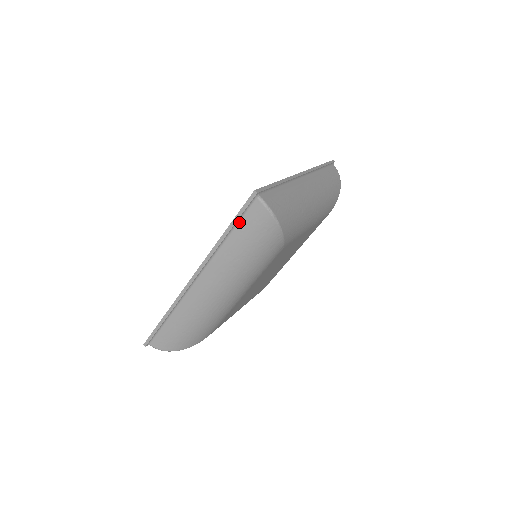
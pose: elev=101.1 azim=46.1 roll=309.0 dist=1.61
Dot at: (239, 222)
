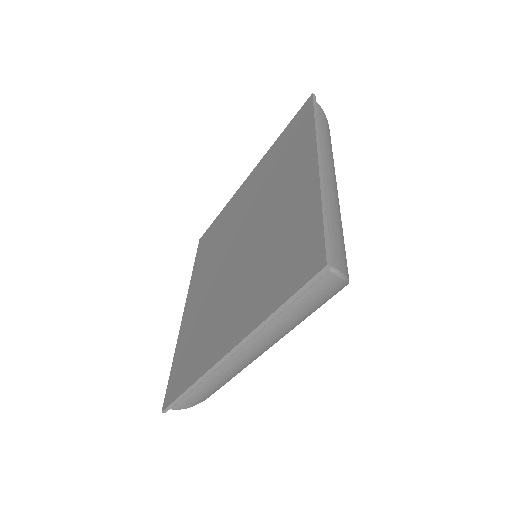
Dot at: (298, 296)
